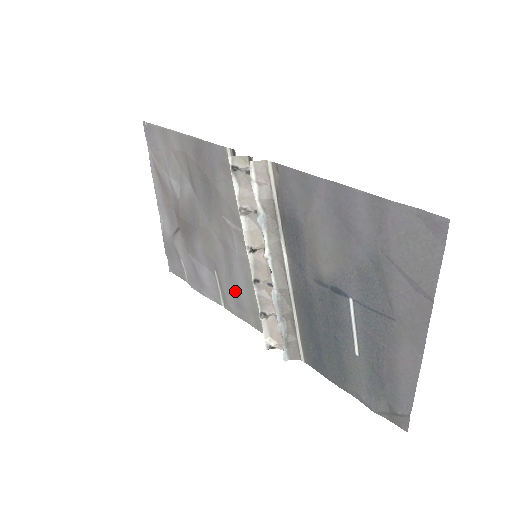
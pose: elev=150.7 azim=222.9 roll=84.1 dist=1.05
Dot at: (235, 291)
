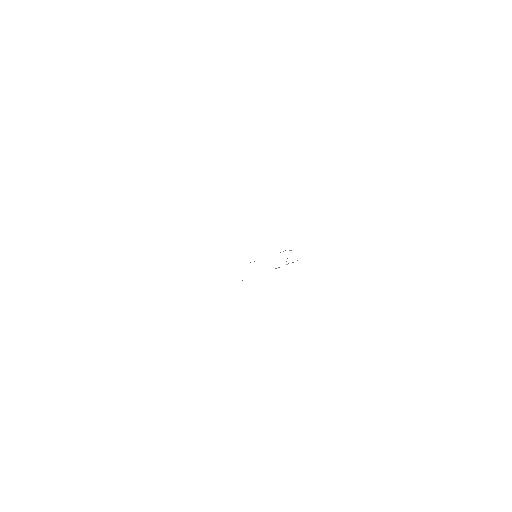
Dot at: occluded
